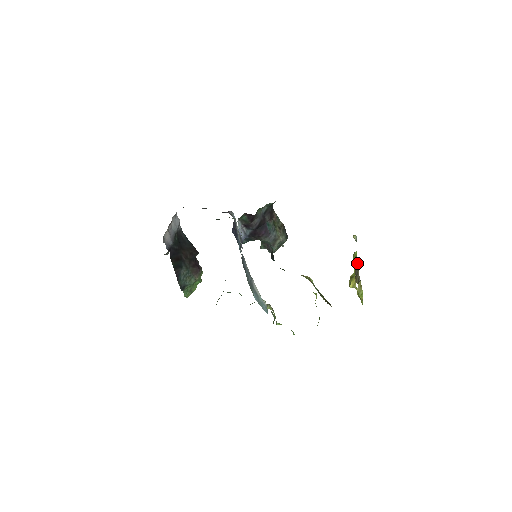
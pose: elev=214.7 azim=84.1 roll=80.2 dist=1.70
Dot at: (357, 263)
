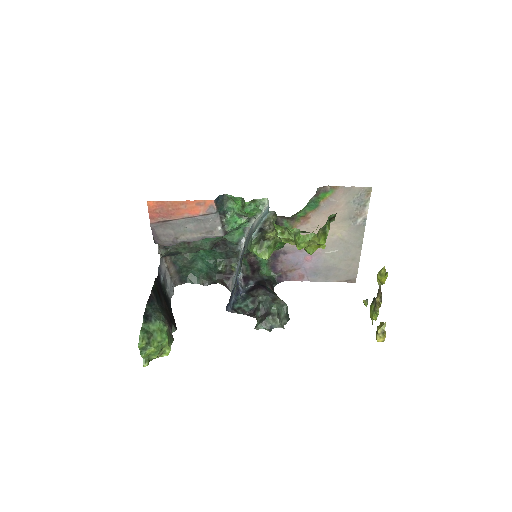
Dot at: (374, 299)
